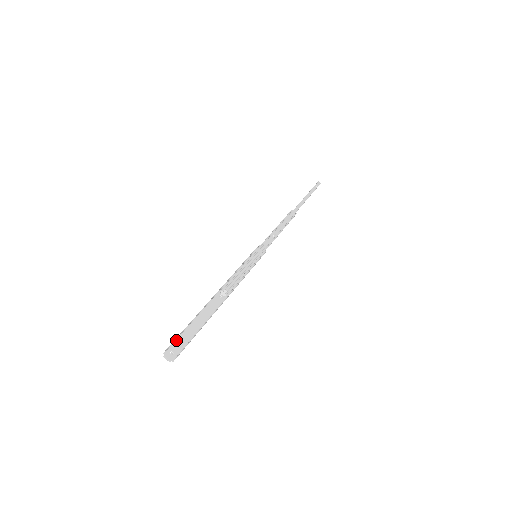
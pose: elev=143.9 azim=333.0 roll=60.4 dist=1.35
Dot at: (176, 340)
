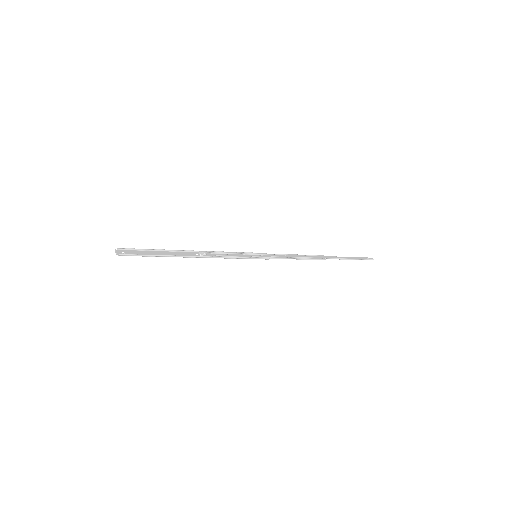
Dot at: (134, 250)
